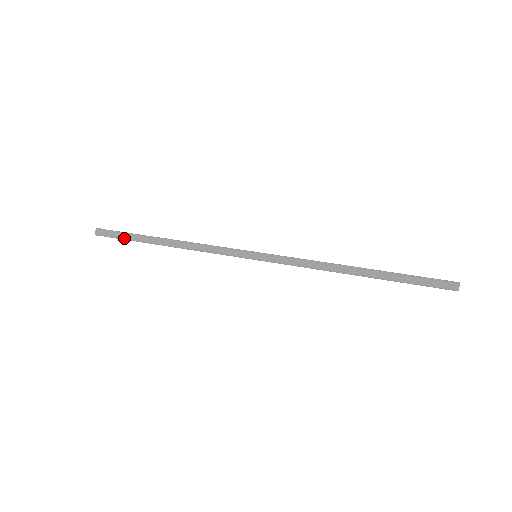
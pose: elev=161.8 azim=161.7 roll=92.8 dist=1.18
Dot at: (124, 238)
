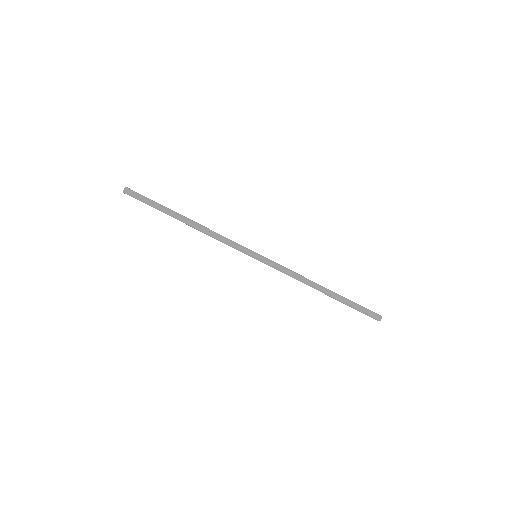
Dot at: (151, 201)
